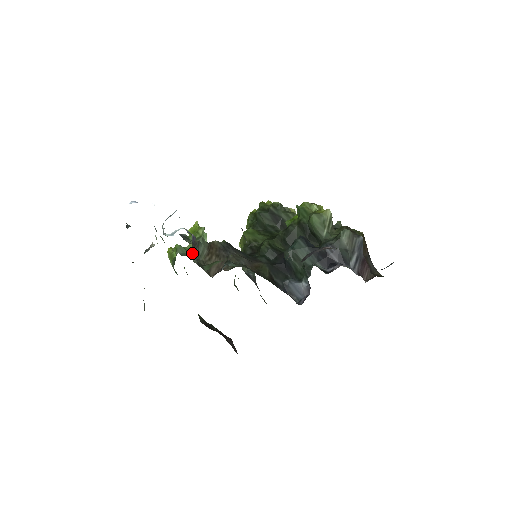
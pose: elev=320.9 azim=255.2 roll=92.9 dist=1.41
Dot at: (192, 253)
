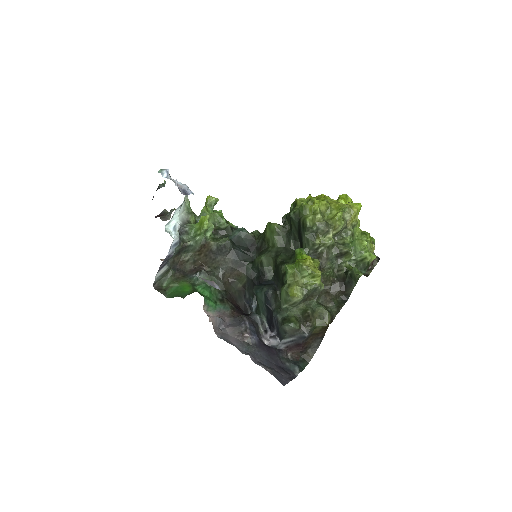
Dot at: (180, 251)
